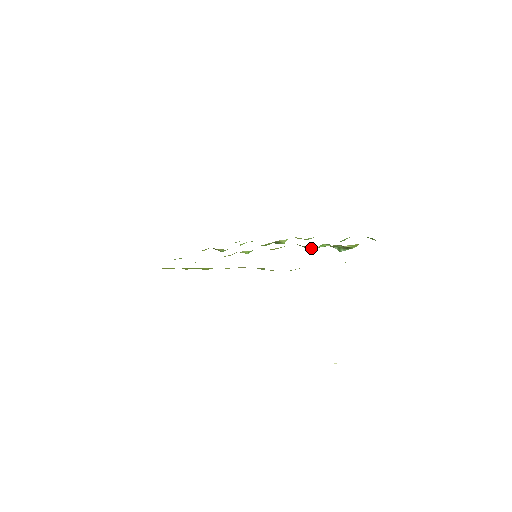
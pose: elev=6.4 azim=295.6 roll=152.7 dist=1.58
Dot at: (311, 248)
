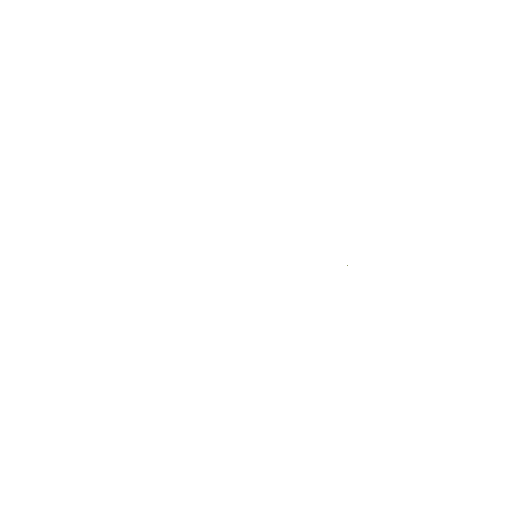
Dot at: occluded
